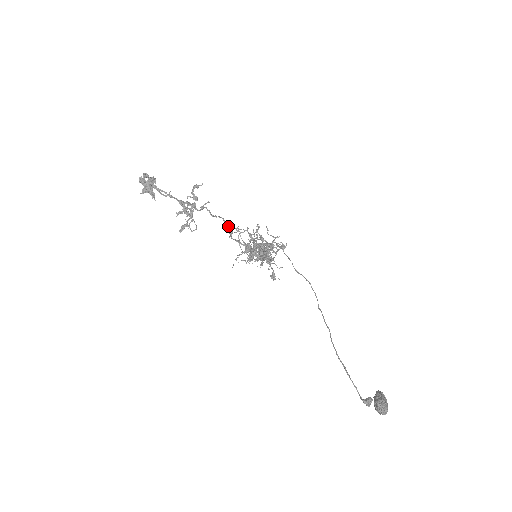
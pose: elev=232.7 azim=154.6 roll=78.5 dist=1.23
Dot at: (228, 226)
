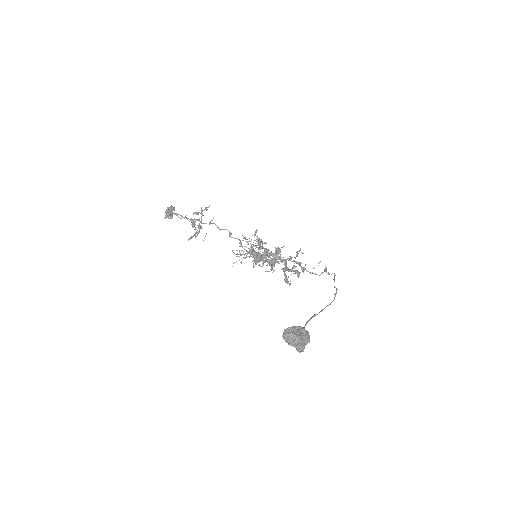
Dot at: (238, 239)
